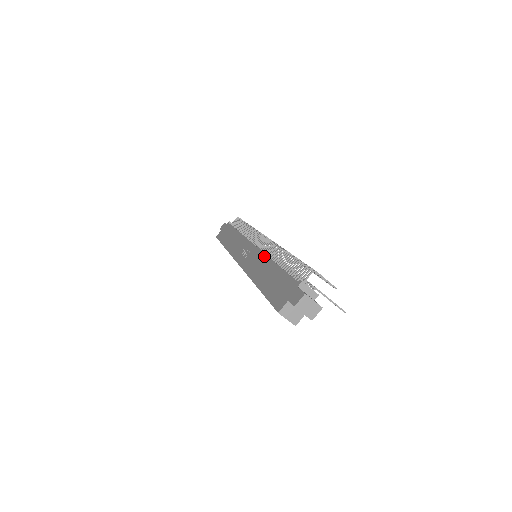
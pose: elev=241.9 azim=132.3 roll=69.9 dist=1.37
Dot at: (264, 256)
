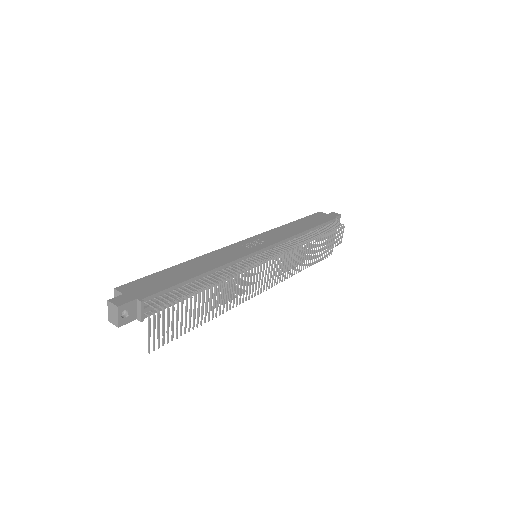
Dot at: (226, 262)
